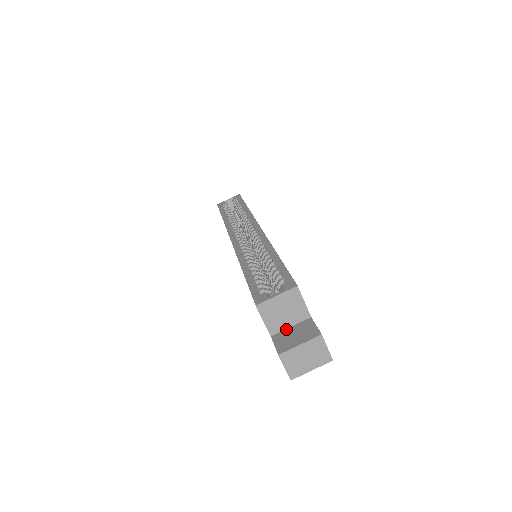
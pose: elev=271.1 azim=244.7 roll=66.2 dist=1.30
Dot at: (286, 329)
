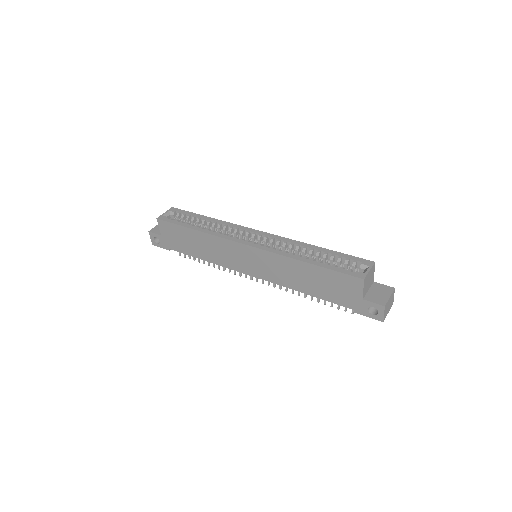
Dot at: (367, 292)
